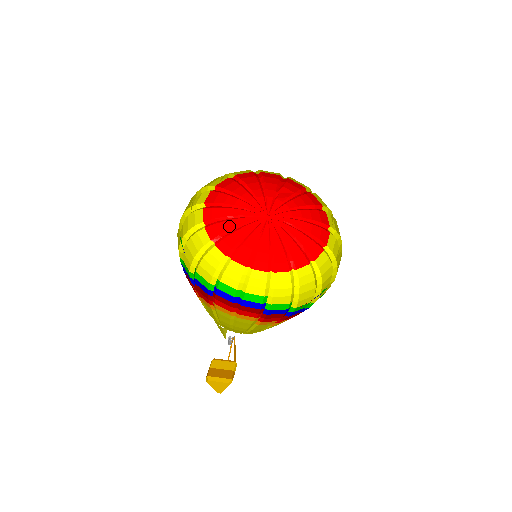
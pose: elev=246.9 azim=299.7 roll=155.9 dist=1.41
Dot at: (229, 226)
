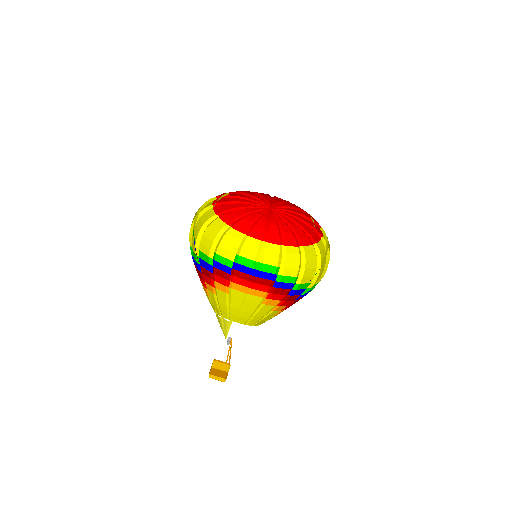
Dot at: (240, 213)
